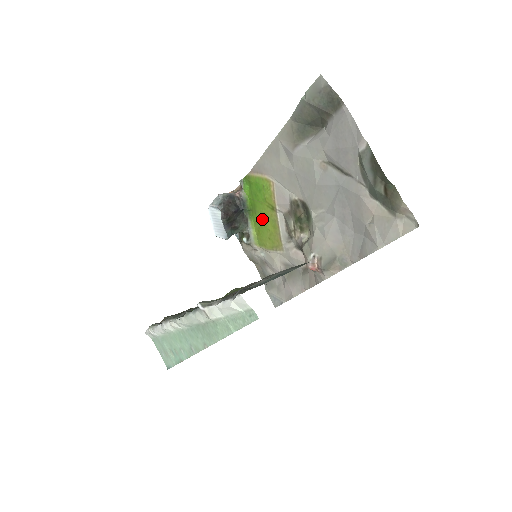
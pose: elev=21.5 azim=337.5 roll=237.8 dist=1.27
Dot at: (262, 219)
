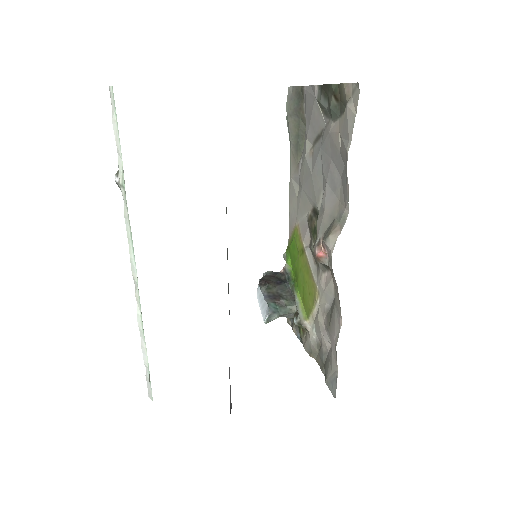
Dot at: (301, 277)
